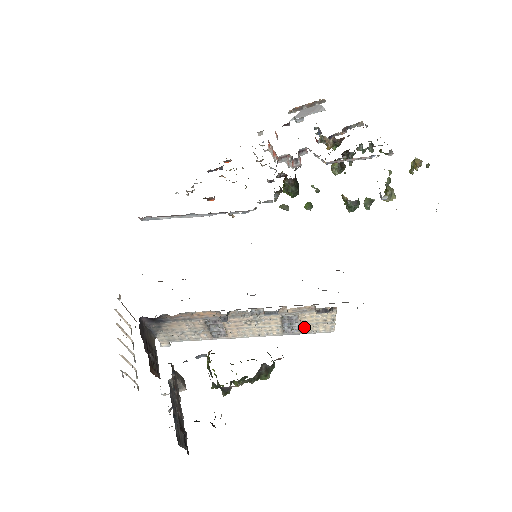
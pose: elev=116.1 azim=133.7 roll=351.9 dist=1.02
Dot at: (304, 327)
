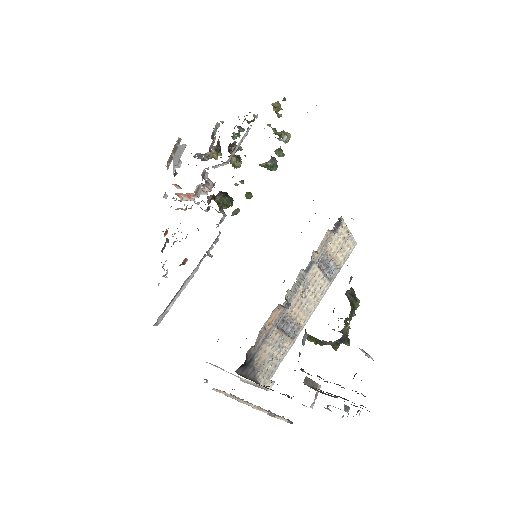
Dot at: (337, 260)
